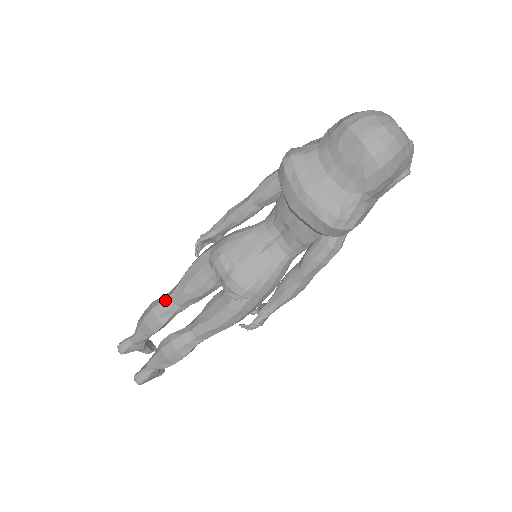
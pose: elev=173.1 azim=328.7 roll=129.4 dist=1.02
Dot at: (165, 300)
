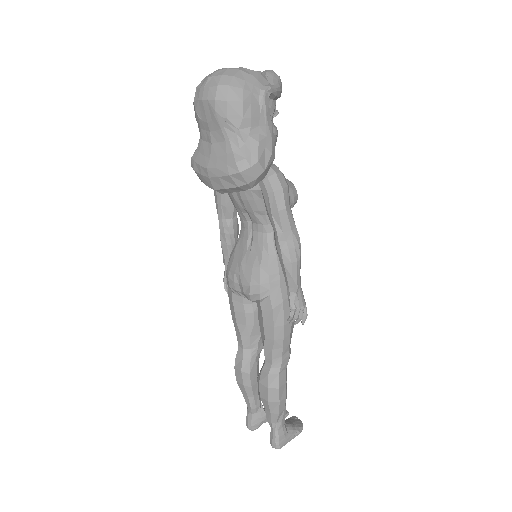
Dot at: (237, 352)
